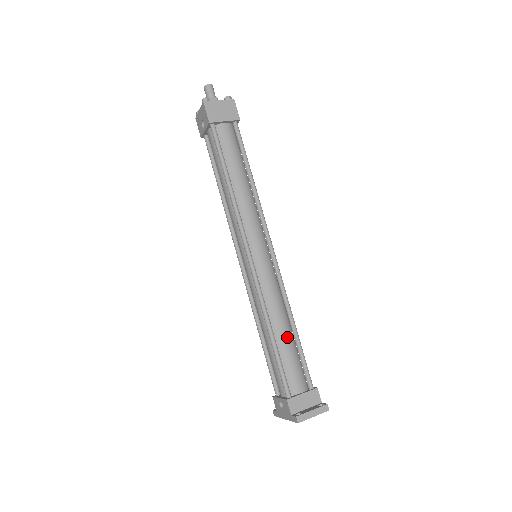
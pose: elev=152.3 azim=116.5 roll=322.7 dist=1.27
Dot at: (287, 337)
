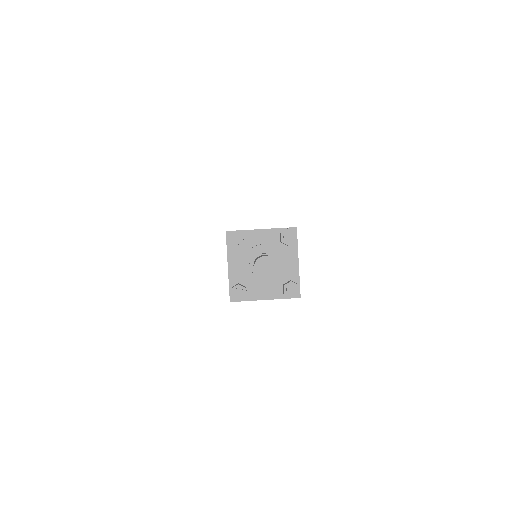
Dot at: occluded
